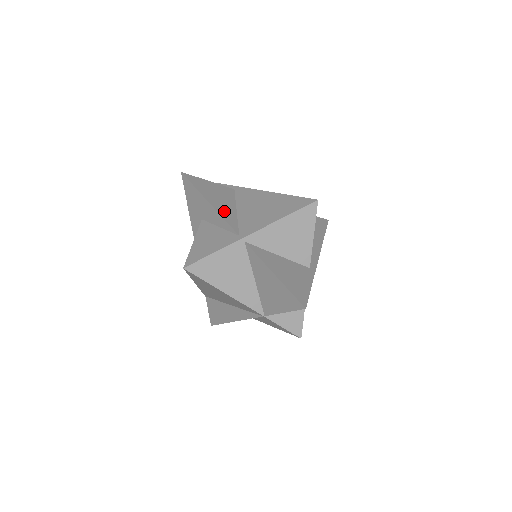
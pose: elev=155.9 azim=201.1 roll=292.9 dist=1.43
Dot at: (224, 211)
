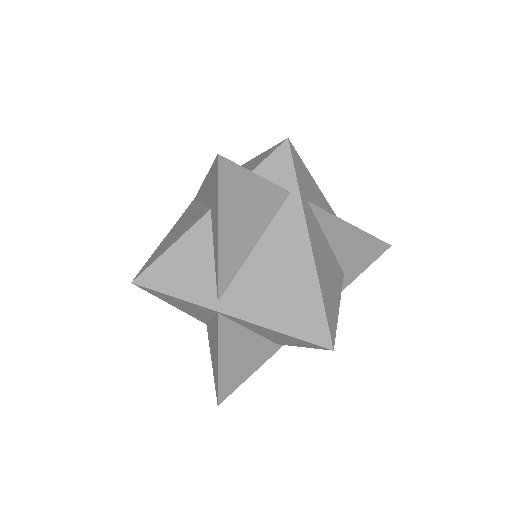
Dot at: (231, 252)
